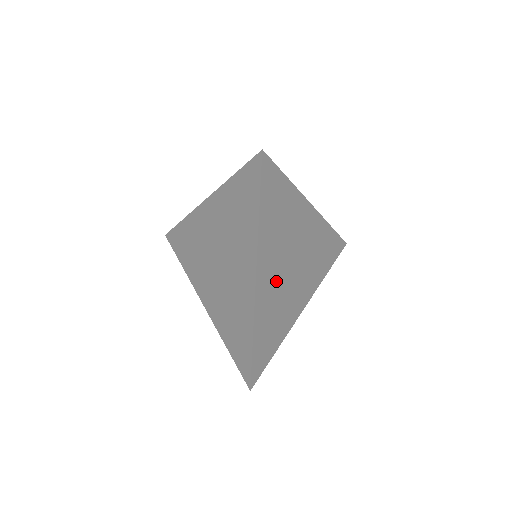
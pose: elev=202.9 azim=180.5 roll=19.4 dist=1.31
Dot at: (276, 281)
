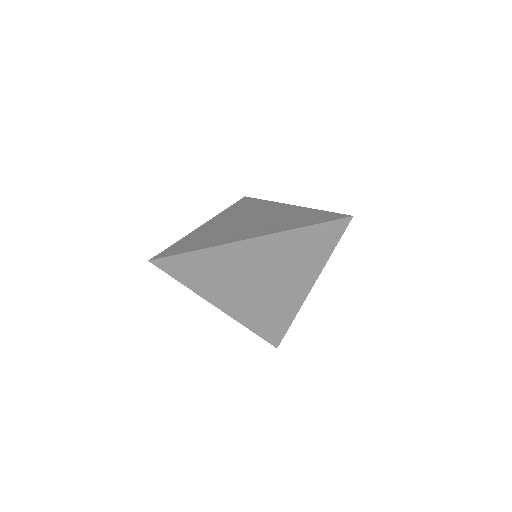
Dot at: (247, 299)
